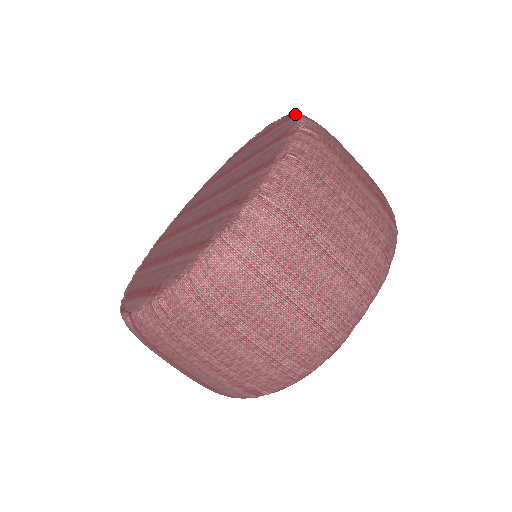
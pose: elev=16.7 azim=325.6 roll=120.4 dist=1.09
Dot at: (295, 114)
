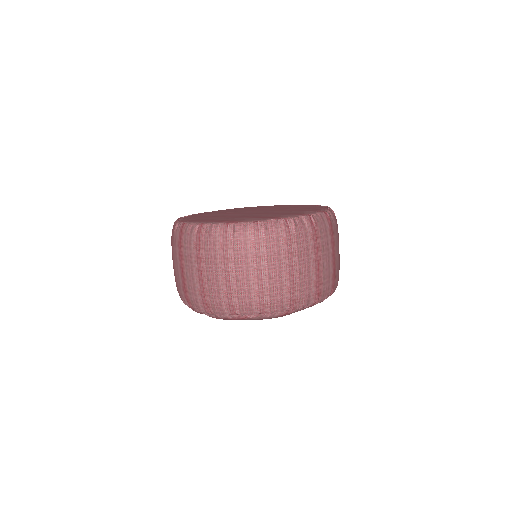
Dot at: (324, 206)
